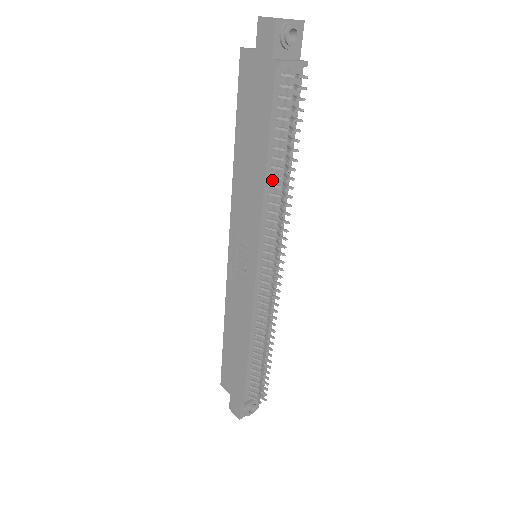
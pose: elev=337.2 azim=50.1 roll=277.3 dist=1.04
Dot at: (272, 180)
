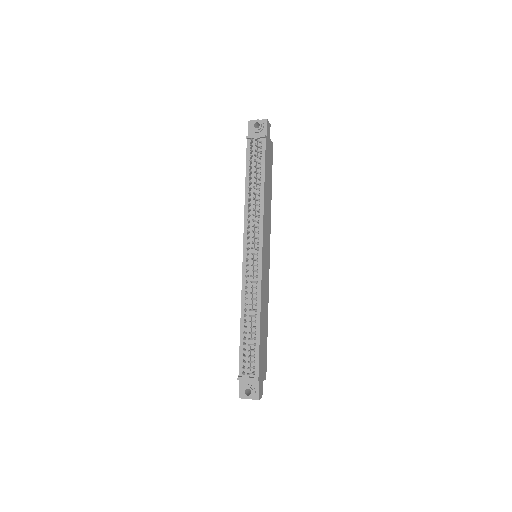
Dot at: occluded
